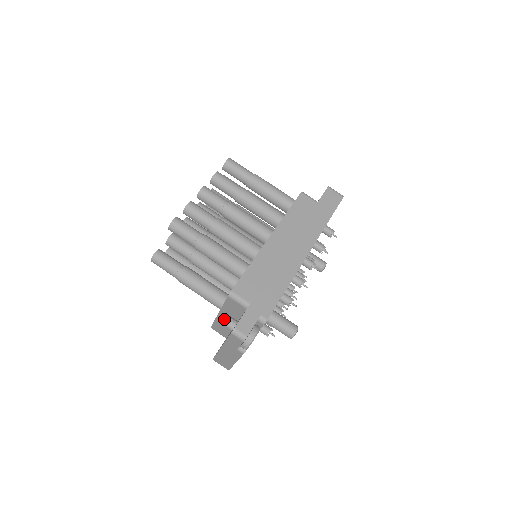
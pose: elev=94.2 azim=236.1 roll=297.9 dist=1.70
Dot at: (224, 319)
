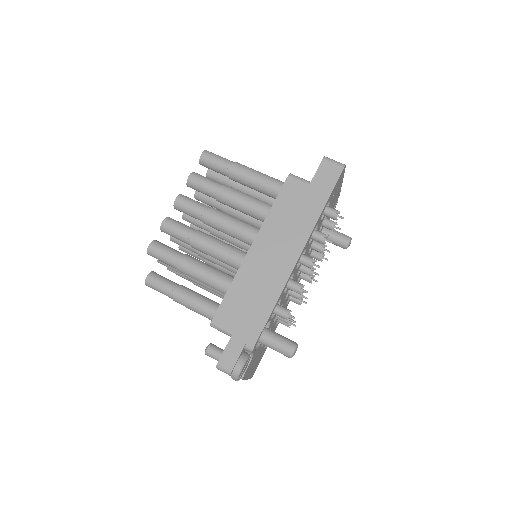
Dot at: (209, 352)
